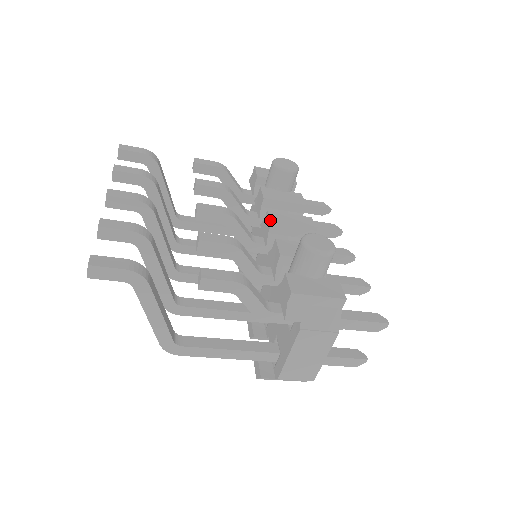
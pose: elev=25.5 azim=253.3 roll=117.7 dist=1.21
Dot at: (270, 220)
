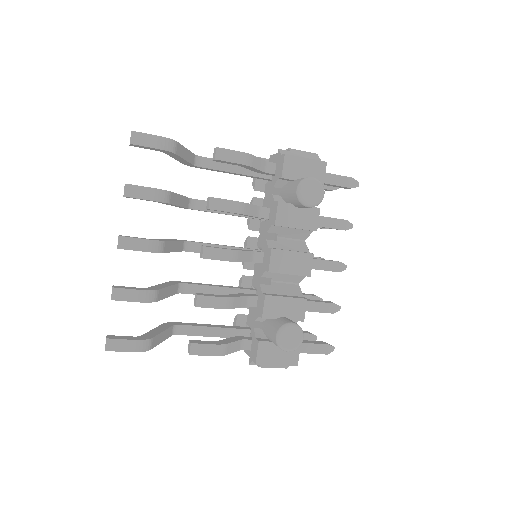
Dot at: (269, 266)
